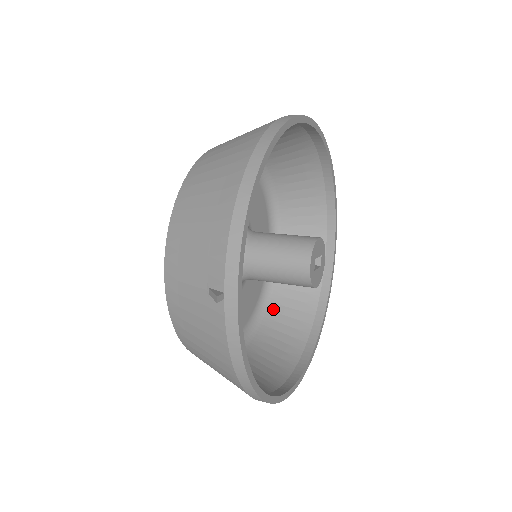
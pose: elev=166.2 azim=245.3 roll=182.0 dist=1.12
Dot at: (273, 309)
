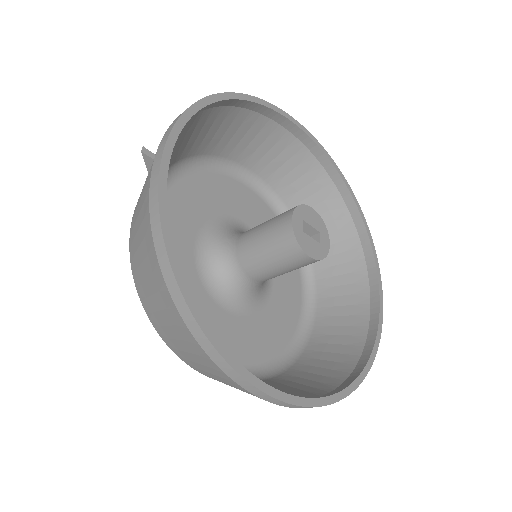
Dot at: (297, 368)
